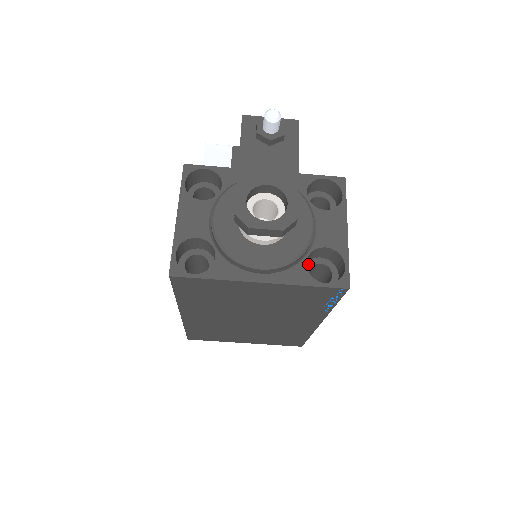
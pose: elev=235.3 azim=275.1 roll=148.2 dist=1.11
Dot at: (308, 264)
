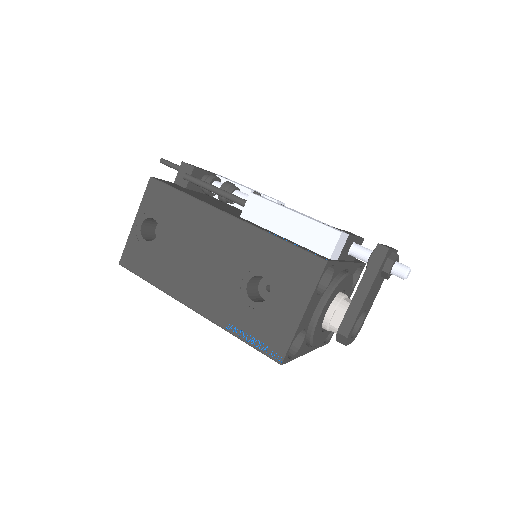
Dot at: occluded
